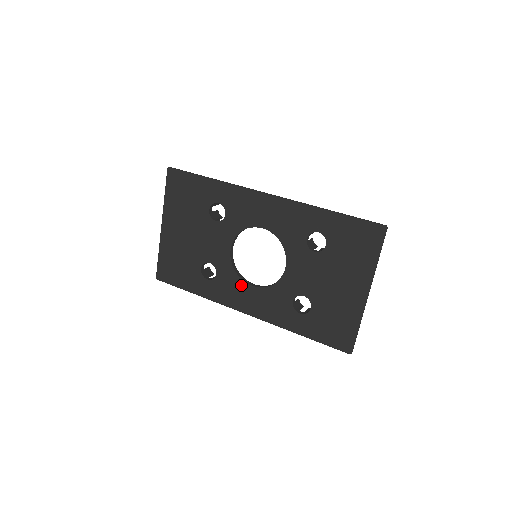
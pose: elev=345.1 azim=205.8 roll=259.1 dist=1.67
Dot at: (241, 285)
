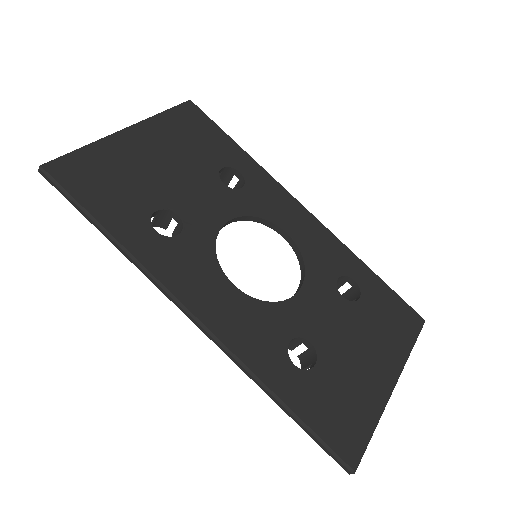
Dot at: (215, 273)
